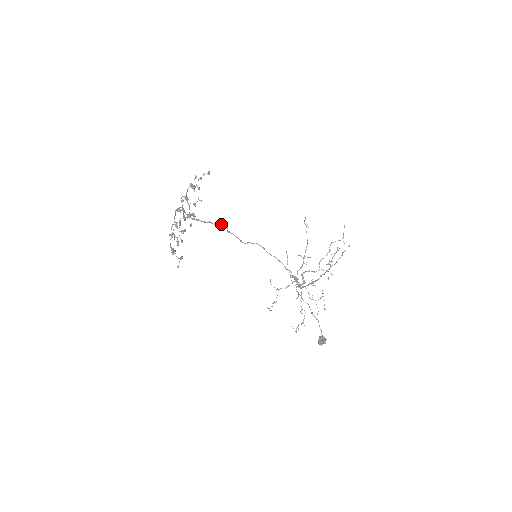
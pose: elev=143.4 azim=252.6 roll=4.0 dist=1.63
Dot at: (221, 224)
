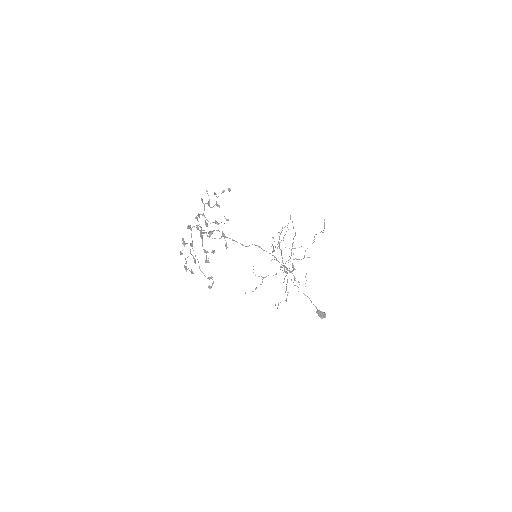
Dot at: (217, 230)
